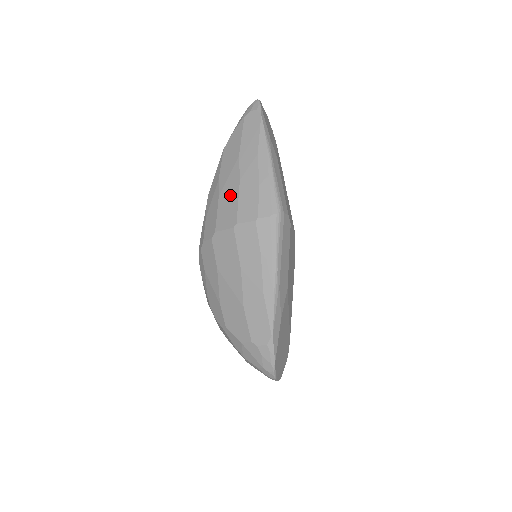
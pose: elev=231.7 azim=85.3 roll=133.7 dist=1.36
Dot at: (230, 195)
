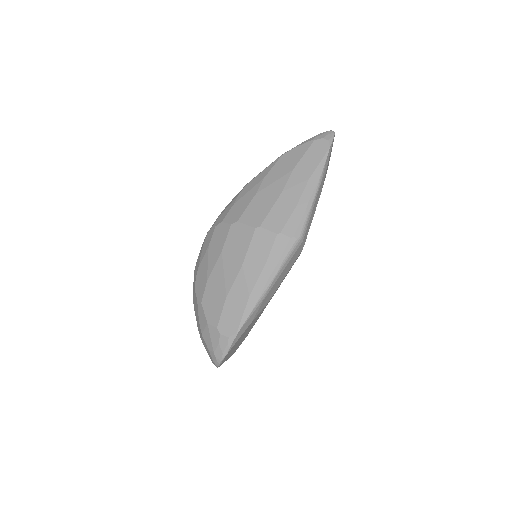
Dot at: (267, 199)
